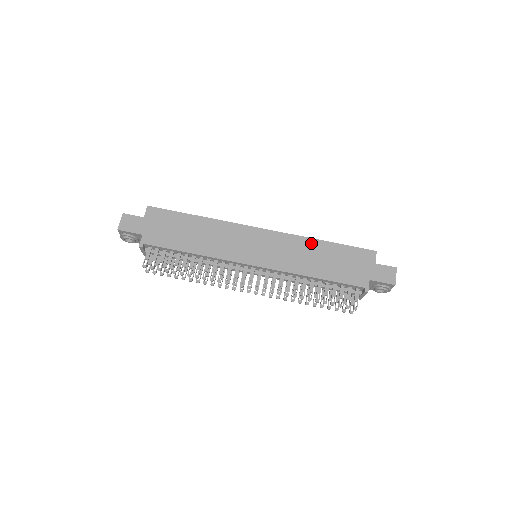
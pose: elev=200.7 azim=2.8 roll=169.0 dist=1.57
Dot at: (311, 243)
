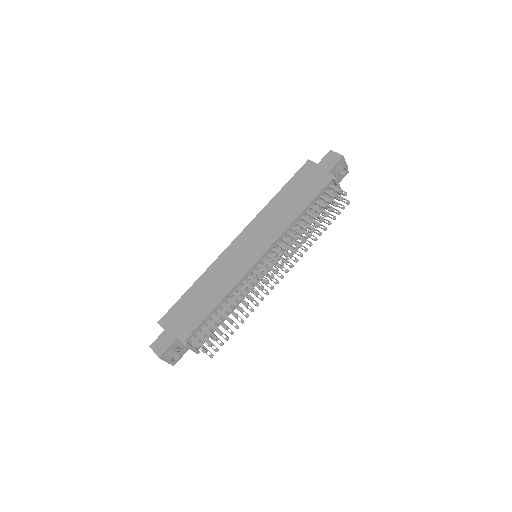
Dot at: (271, 205)
